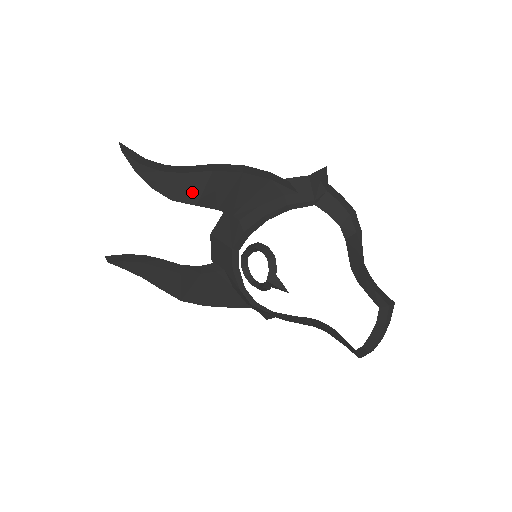
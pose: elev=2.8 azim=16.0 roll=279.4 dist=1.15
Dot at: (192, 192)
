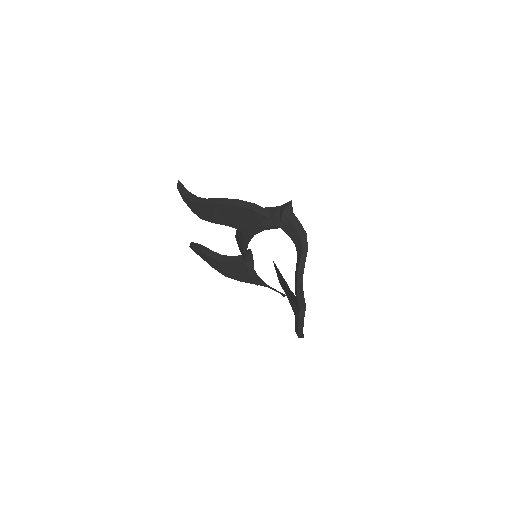
Dot at: (209, 215)
